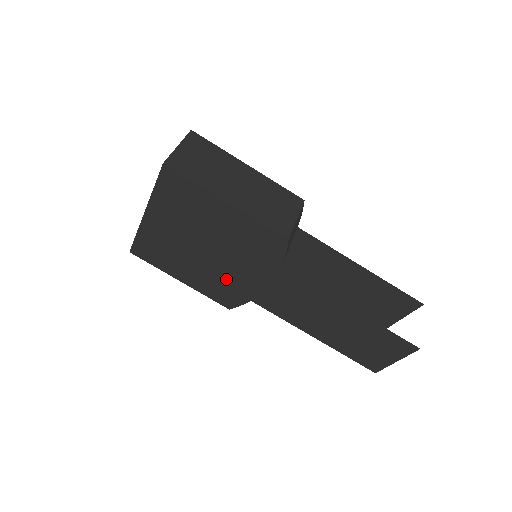
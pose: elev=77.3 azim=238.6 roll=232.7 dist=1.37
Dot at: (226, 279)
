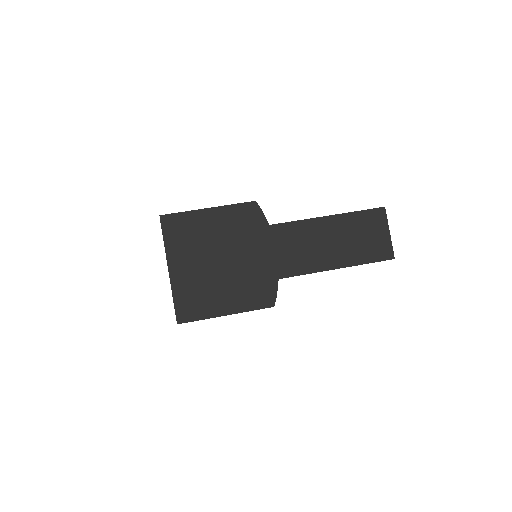
Dot at: (251, 276)
